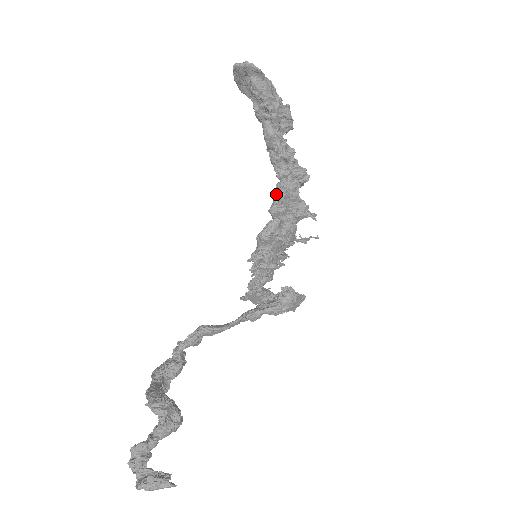
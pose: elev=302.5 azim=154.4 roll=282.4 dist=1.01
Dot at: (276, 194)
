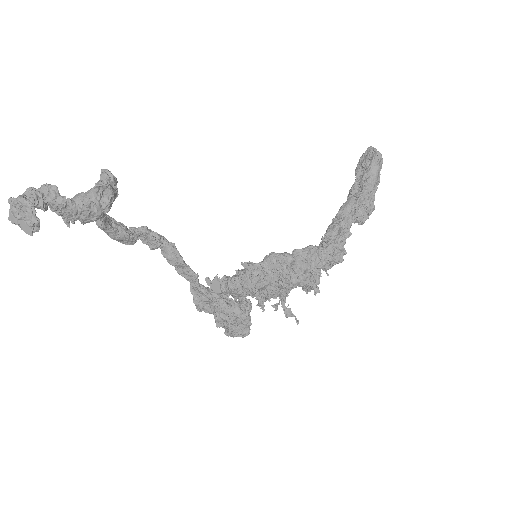
Dot at: (310, 246)
